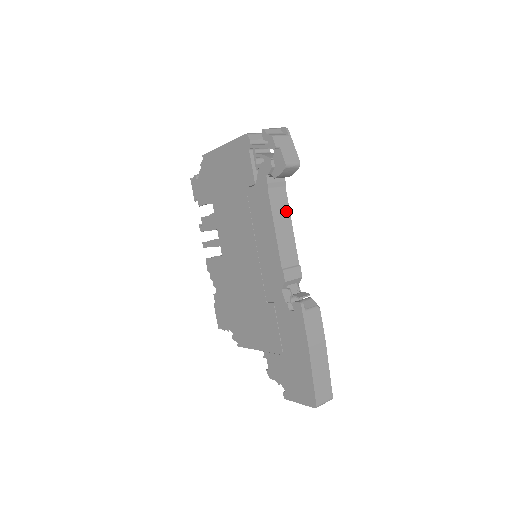
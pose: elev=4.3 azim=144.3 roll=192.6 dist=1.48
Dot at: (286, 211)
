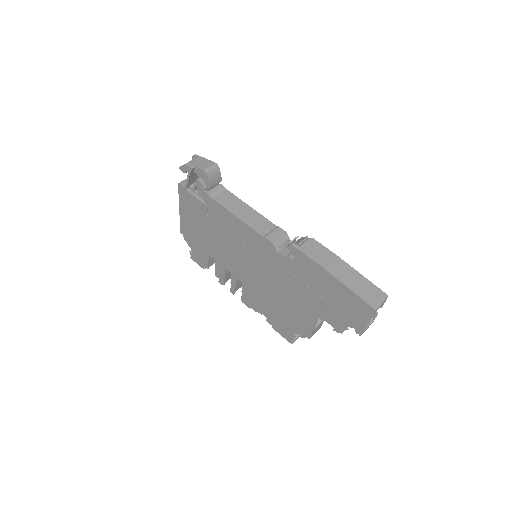
Dot at: (238, 202)
